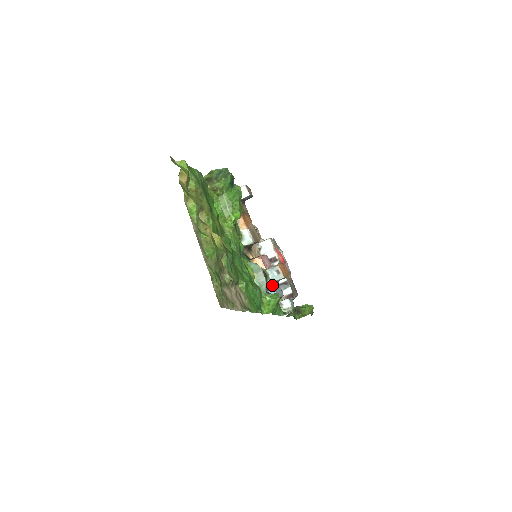
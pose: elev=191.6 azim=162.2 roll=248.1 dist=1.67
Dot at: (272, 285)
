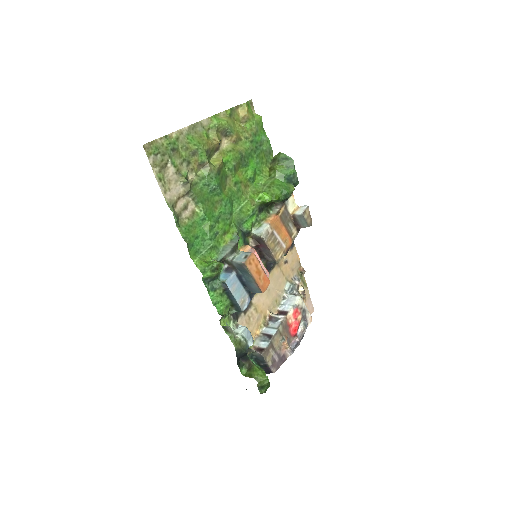
Dot at: (233, 269)
